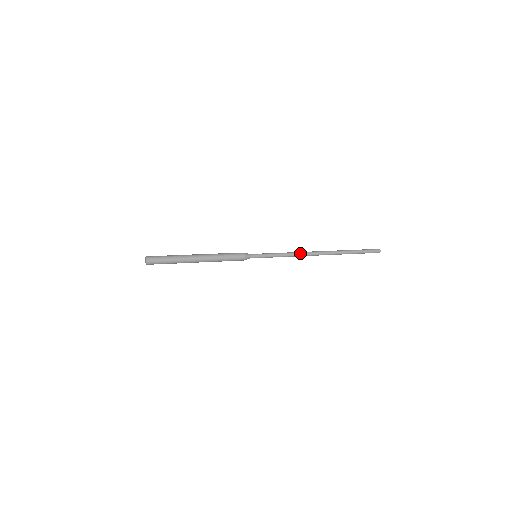
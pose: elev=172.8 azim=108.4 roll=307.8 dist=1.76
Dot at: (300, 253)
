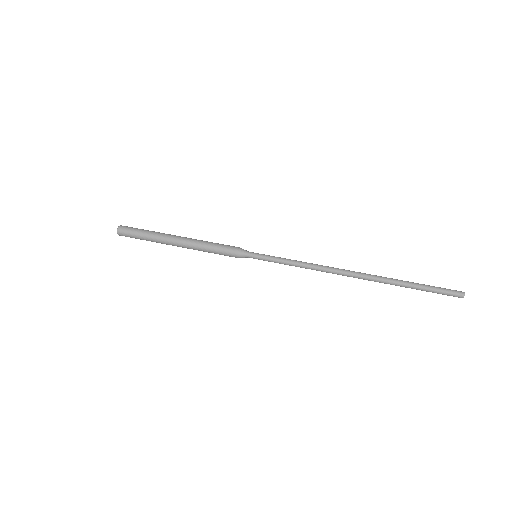
Dot at: (321, 267)
